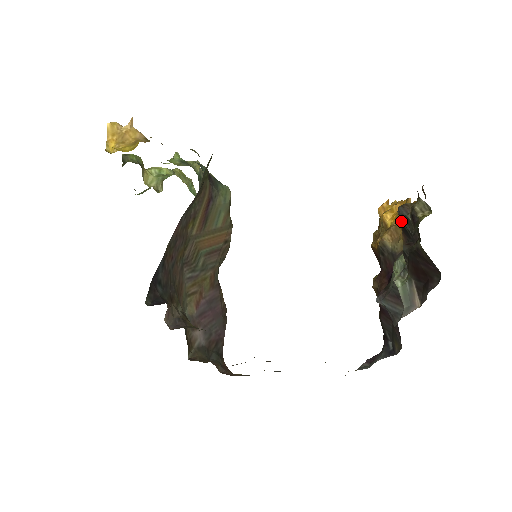
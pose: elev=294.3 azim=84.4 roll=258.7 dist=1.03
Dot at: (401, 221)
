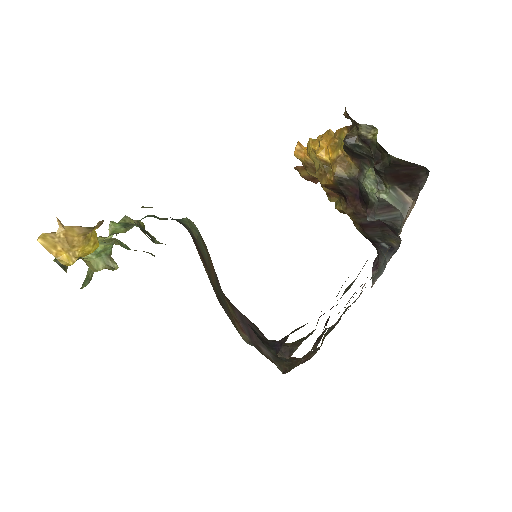
Dot at: (349, 150)
